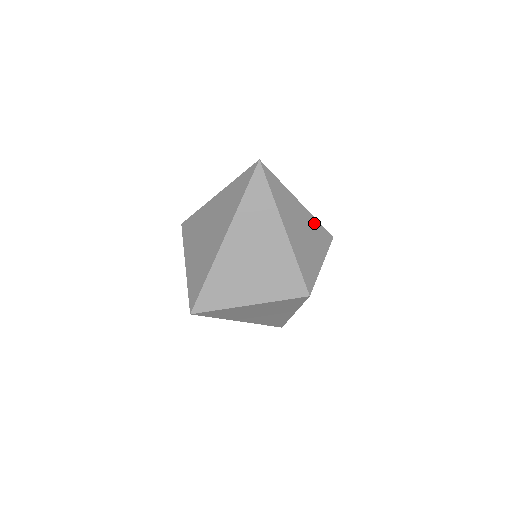
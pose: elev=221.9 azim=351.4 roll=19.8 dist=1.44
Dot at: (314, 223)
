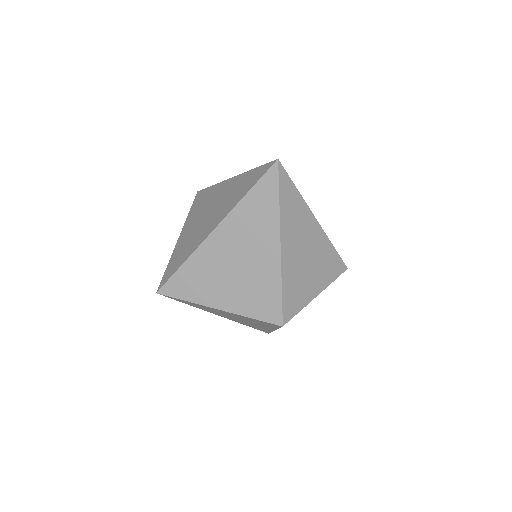
Dot at: (327, 247)
